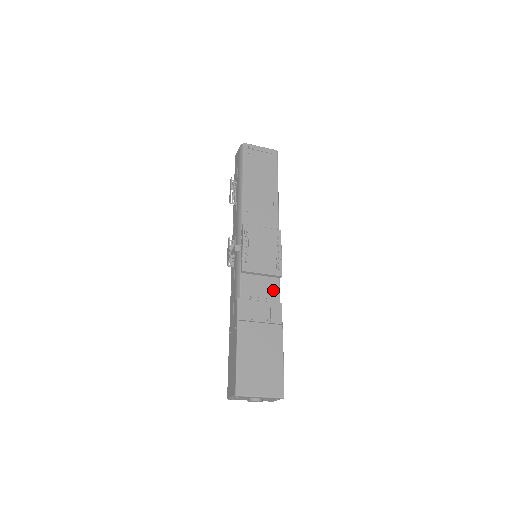
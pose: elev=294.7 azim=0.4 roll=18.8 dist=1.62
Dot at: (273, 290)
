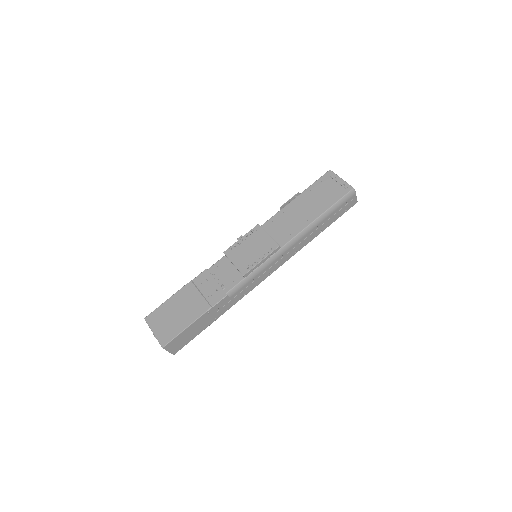
Dot at: (232, 282)
